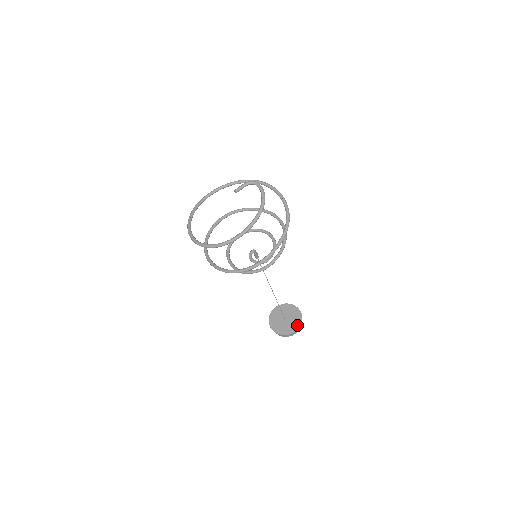
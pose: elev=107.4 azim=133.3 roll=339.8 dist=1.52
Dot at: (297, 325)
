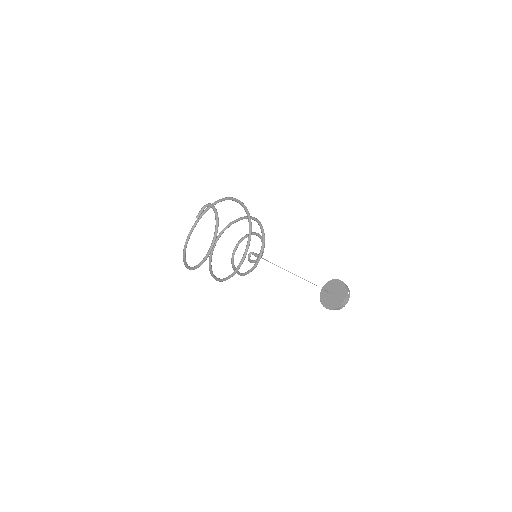
Dot at: (344, 296)
